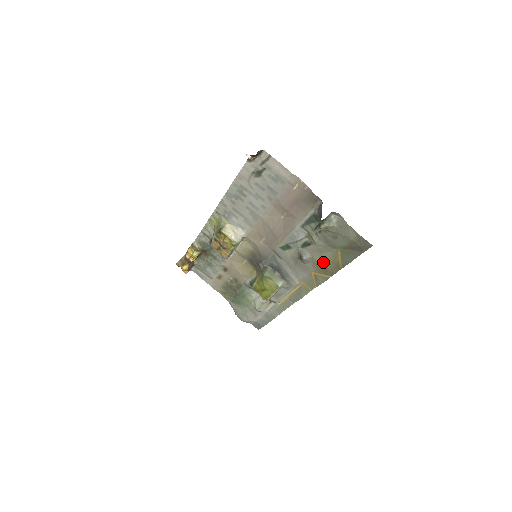
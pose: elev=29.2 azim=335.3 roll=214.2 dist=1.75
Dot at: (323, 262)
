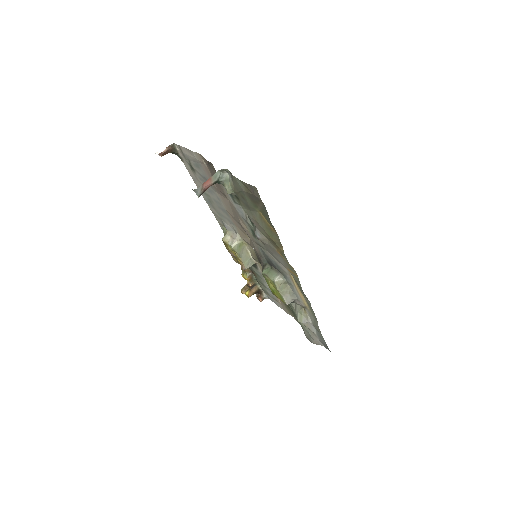
Dot at: (265, 233)
